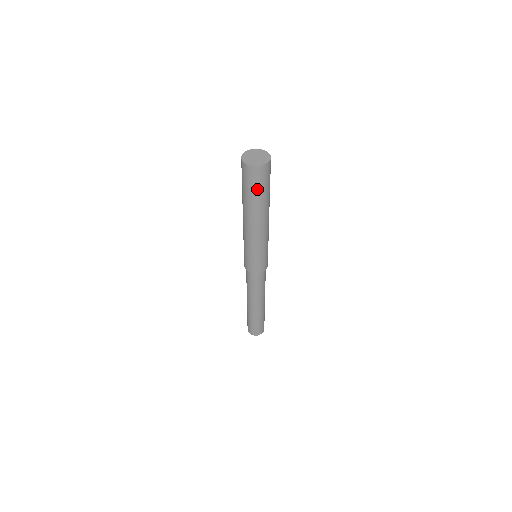
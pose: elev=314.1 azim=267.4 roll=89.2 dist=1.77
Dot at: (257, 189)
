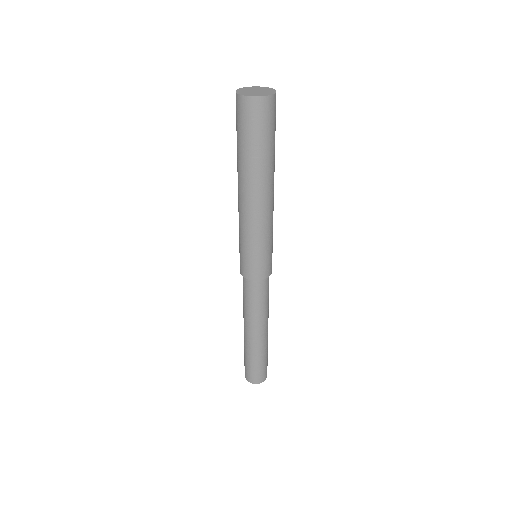
Dot at: (268, 135)
